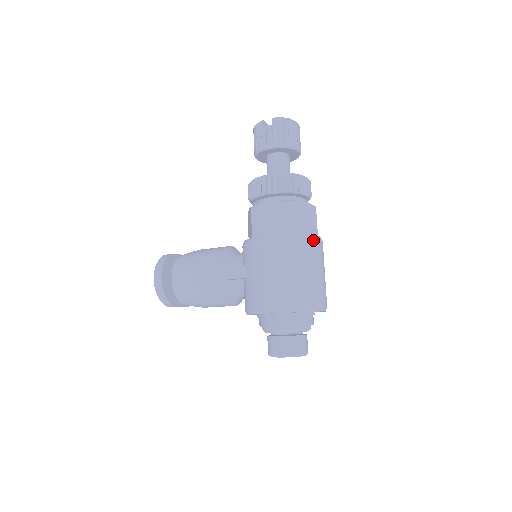
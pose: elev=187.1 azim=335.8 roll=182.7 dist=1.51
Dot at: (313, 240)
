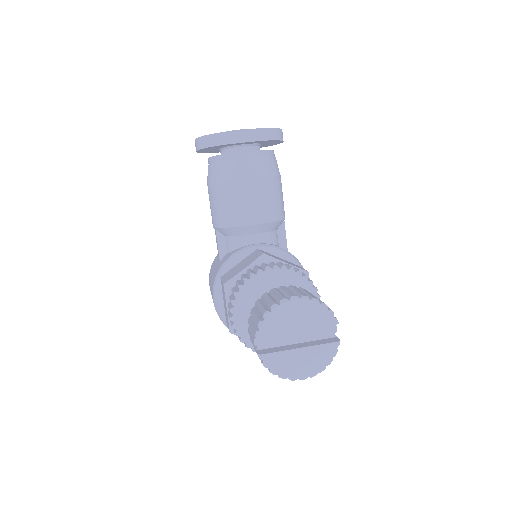
Dot at: occluded
